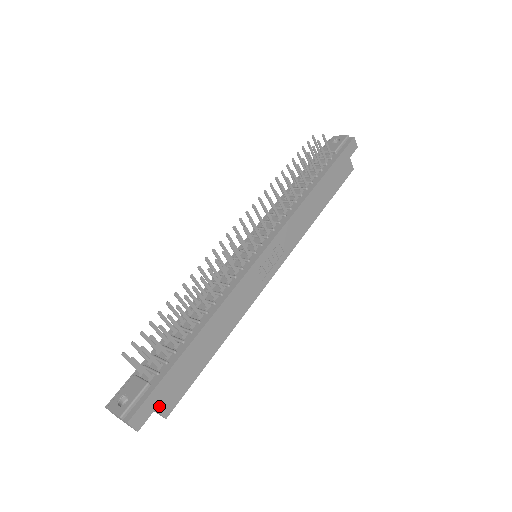
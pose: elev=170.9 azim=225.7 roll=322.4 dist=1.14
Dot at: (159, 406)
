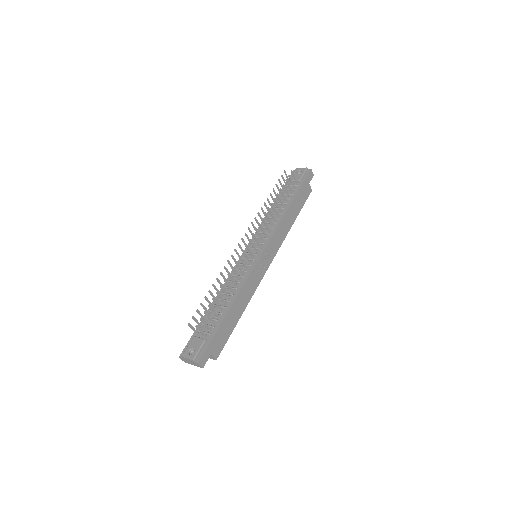
Dot at: (212, 353)
